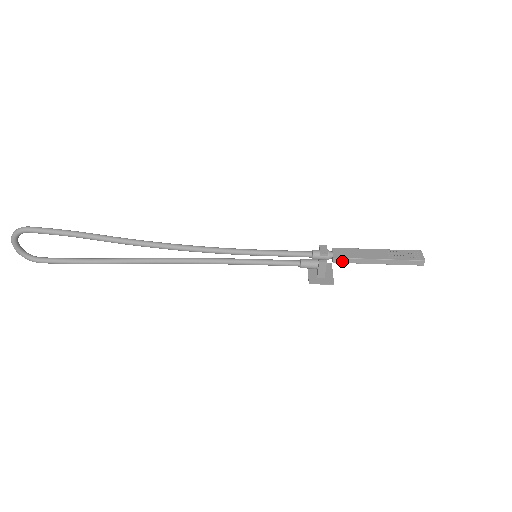
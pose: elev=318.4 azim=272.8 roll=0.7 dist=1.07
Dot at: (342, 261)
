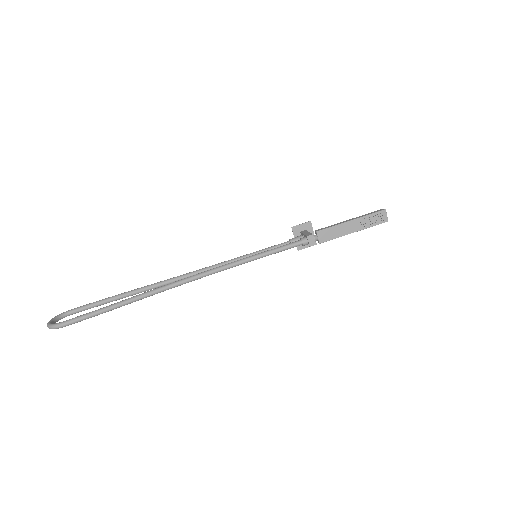
Dot at: (325, 241)
